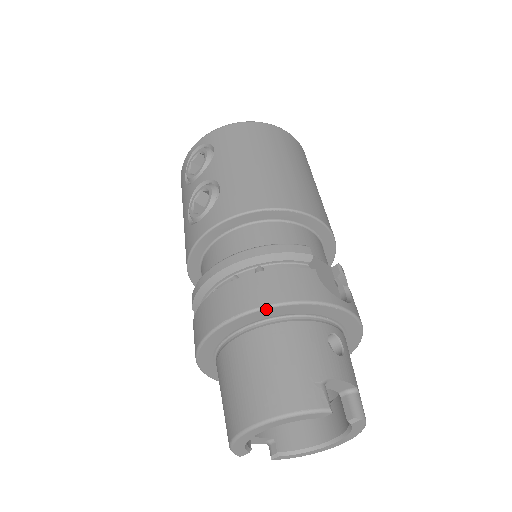
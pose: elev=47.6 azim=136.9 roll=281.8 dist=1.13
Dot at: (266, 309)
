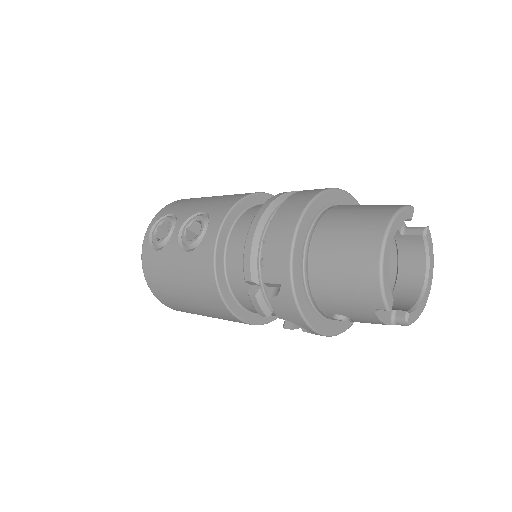
Dot at: (317, 197)
